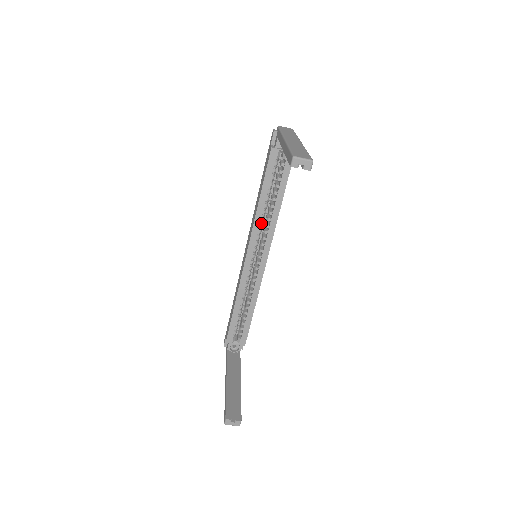
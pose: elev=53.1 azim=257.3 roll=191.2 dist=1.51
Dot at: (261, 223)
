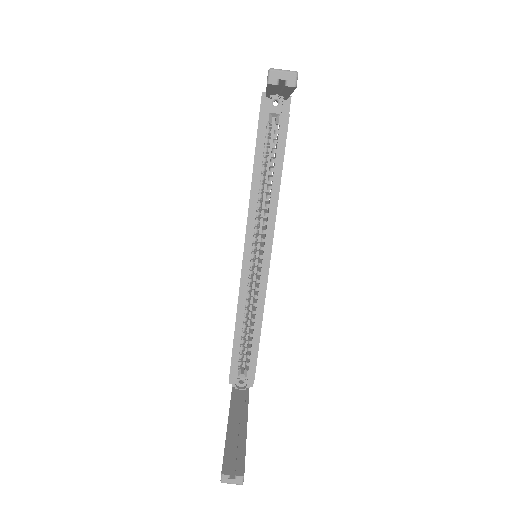
Dot at: (258, 211)
